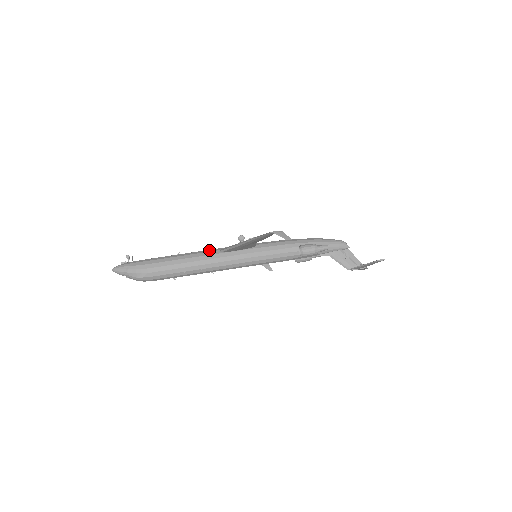
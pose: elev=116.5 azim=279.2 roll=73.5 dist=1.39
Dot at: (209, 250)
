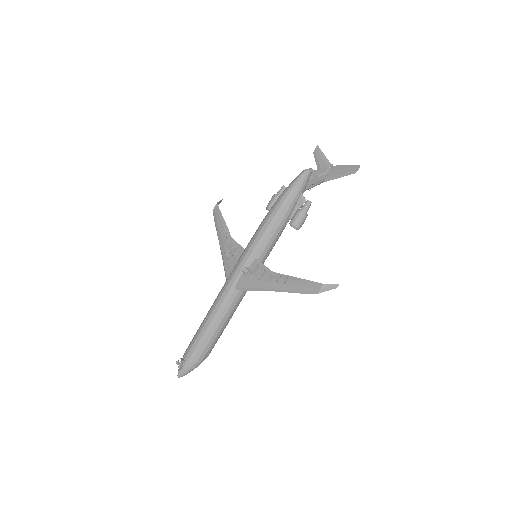
Dot at: (227, 297)
